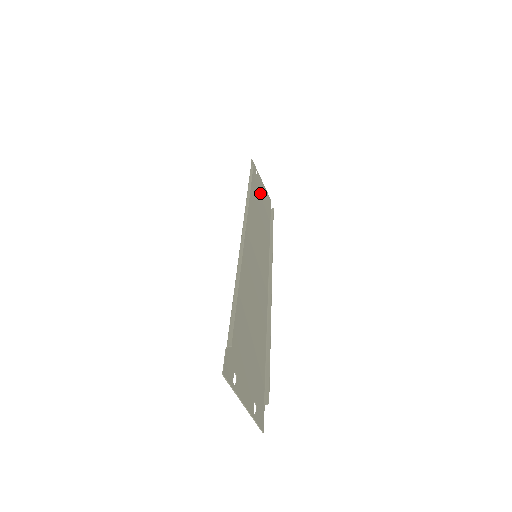
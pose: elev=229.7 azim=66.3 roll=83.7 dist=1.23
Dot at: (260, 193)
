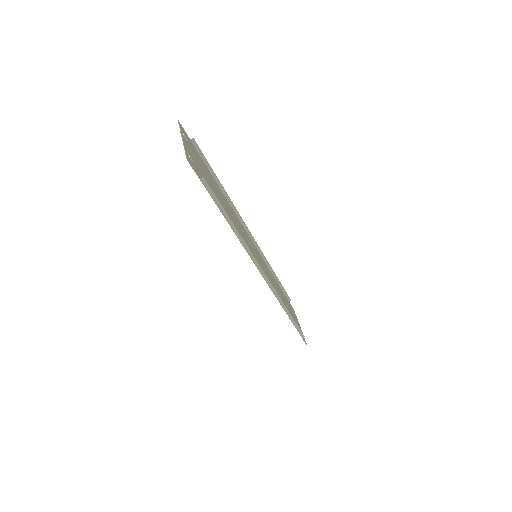
Dot at: (291, 312)
